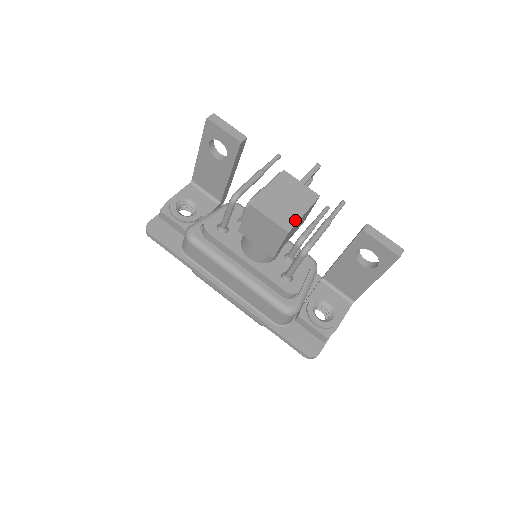
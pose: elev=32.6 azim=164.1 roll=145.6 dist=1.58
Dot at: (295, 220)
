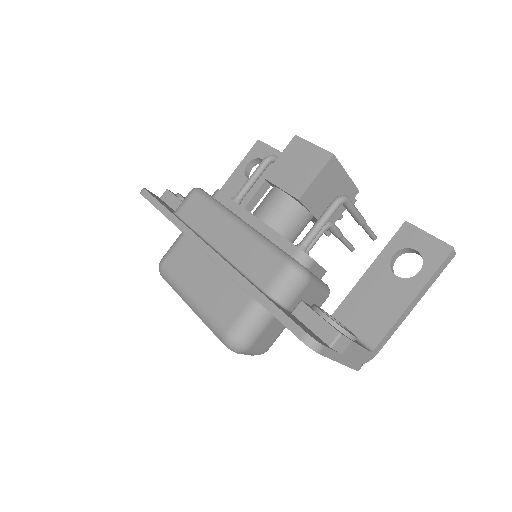
Dot at: (339, 163)
